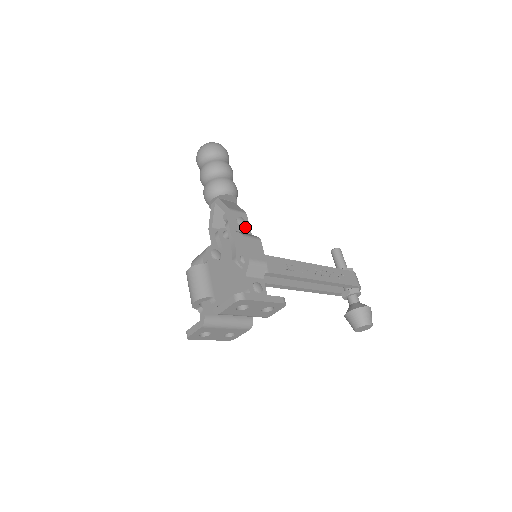
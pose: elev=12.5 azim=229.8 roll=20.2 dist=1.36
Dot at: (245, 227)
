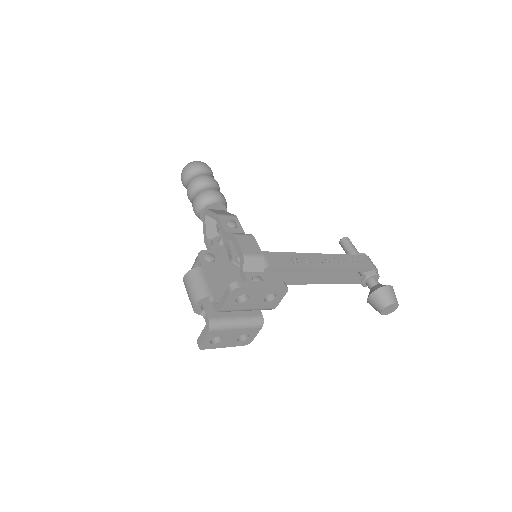
Dot at: (237, 228)
